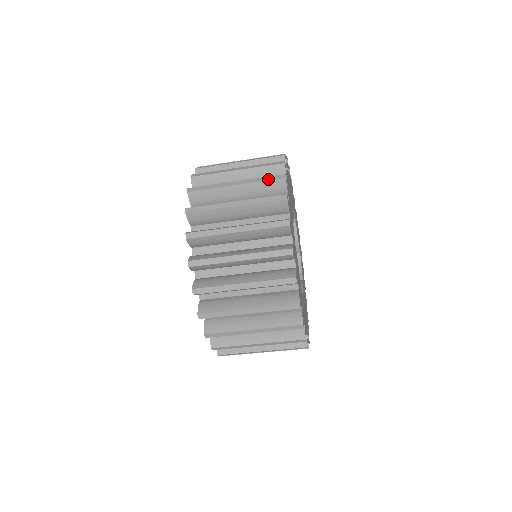
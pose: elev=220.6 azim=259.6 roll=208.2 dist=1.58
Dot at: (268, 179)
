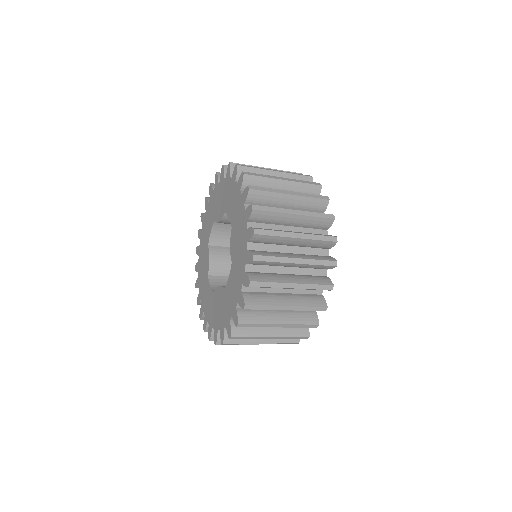
Dot at: (320, 288)
